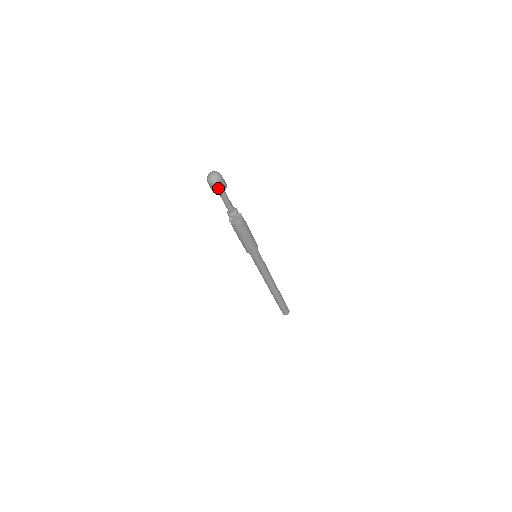
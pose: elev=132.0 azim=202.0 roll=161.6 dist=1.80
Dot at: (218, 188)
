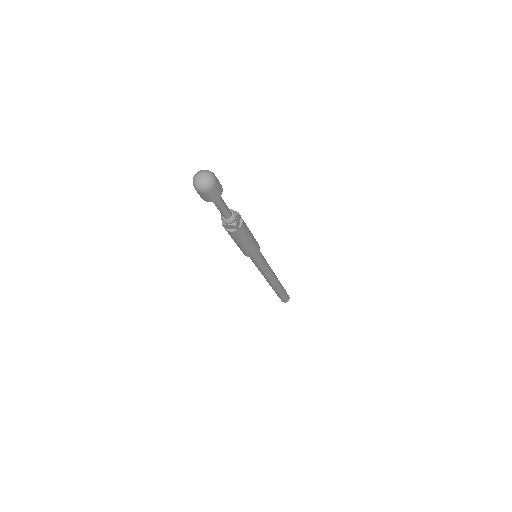
Dot at: (204, 196)
